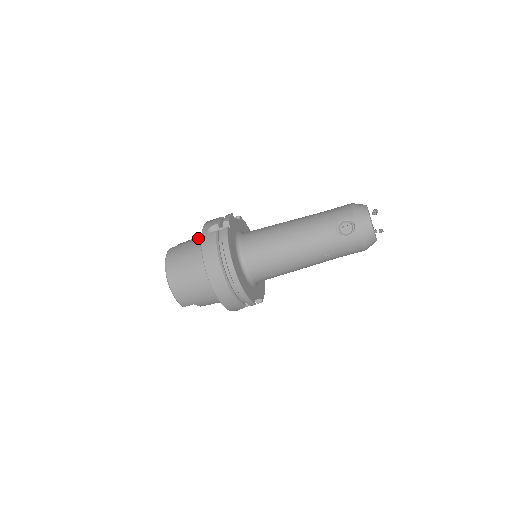
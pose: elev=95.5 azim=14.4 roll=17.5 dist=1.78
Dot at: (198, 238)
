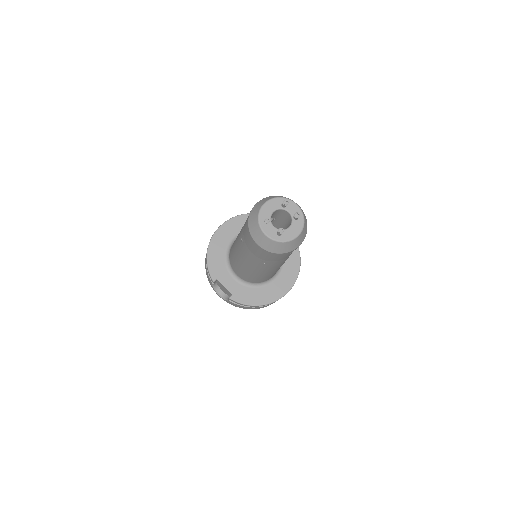
Dot at: occluded
